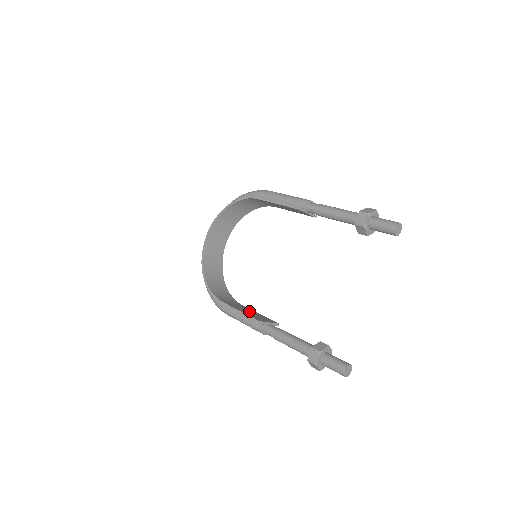
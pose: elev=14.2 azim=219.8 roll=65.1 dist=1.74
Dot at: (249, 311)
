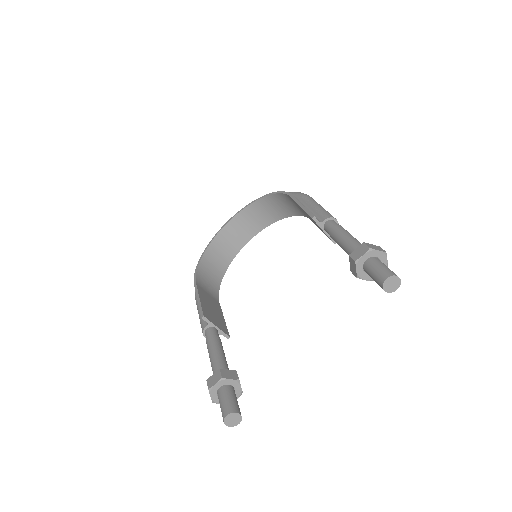
Dot at: (214, 307)
